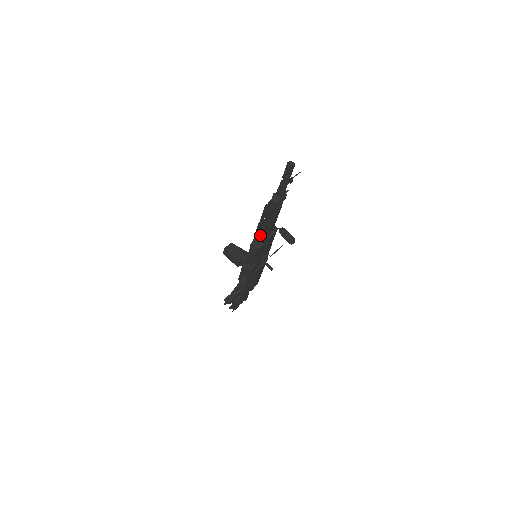
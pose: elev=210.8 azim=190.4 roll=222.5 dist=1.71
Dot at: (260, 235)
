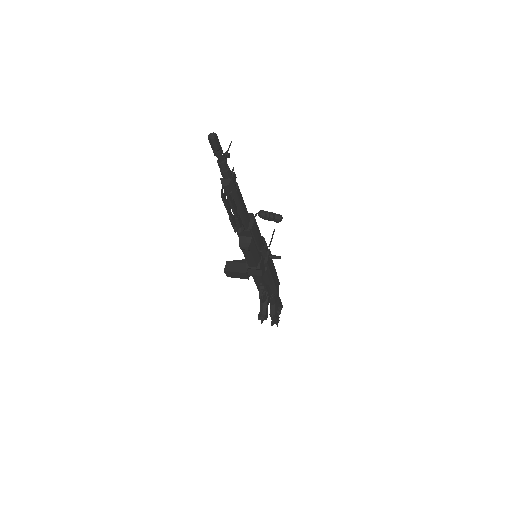
Dot at: (240, 230)
